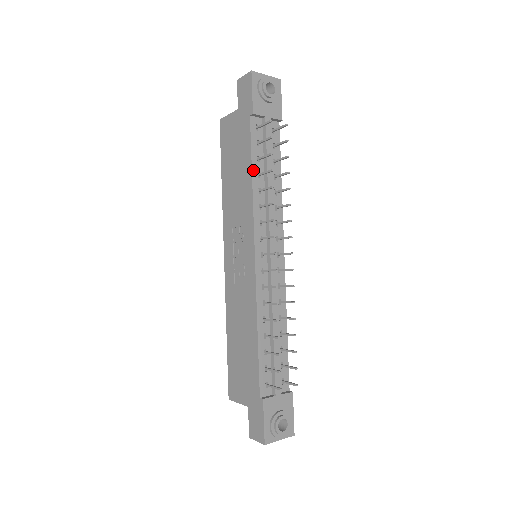
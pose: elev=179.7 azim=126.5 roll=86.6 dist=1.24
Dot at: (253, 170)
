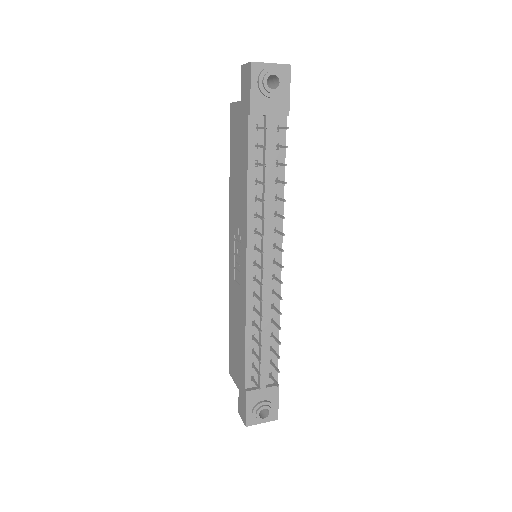
Dot at: (249, 177)
